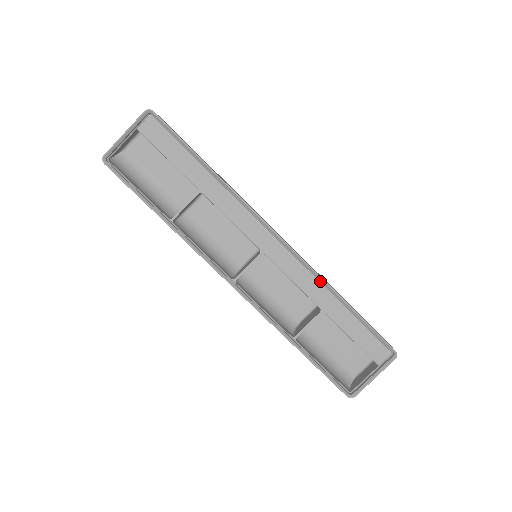
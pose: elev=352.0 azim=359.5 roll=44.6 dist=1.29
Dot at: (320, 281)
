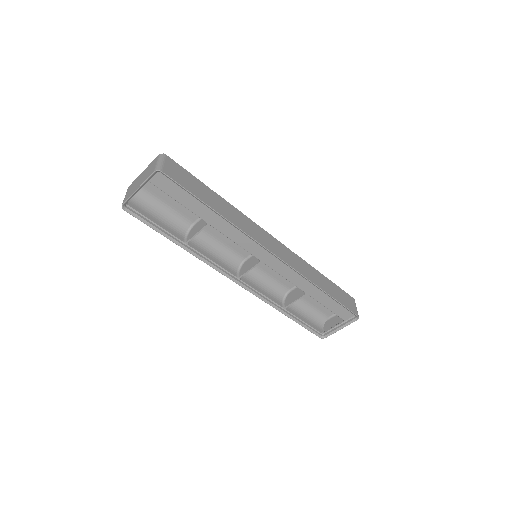
Dot at: occluded
